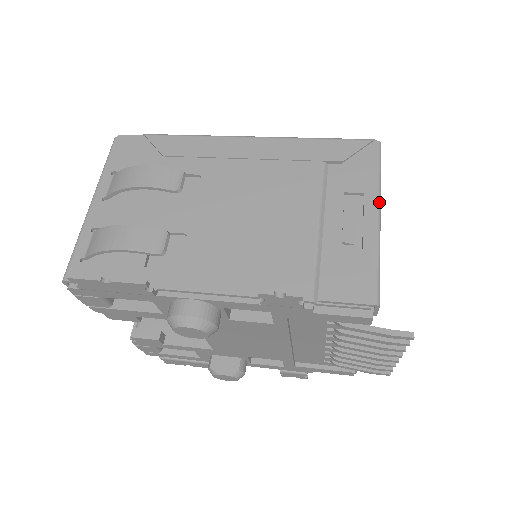
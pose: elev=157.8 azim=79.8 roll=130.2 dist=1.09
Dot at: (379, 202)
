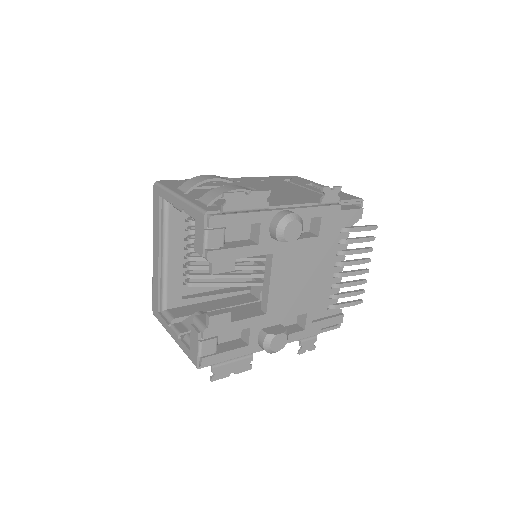
Dot at: occluded
